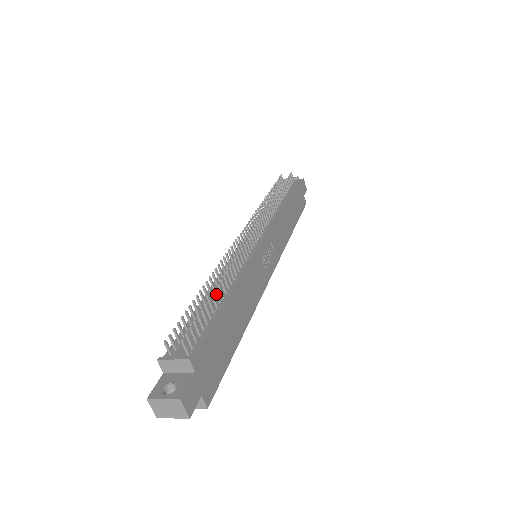
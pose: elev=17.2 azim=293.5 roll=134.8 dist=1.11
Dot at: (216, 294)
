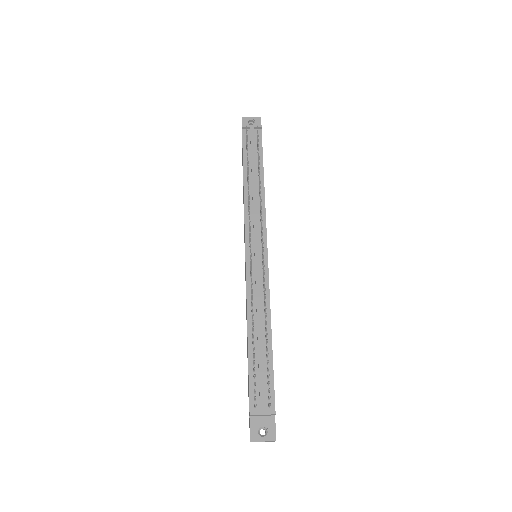
Dot at: (266, 342)
